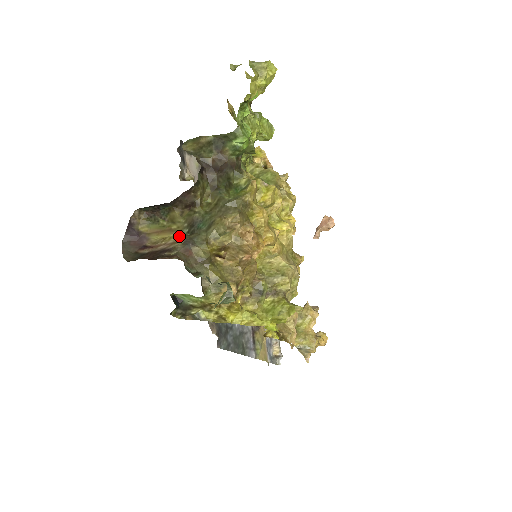
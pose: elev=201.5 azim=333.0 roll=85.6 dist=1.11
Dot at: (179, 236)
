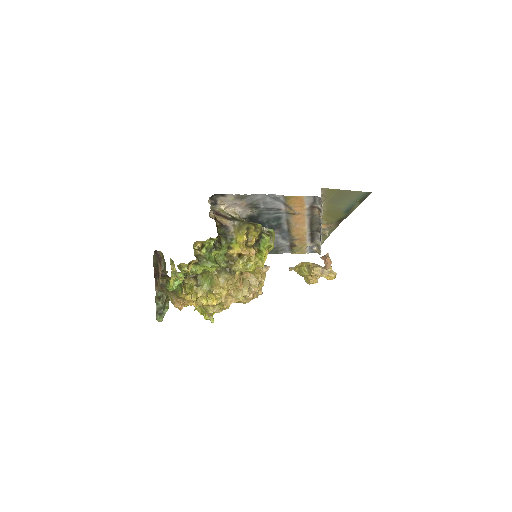
Dot at: occluded
